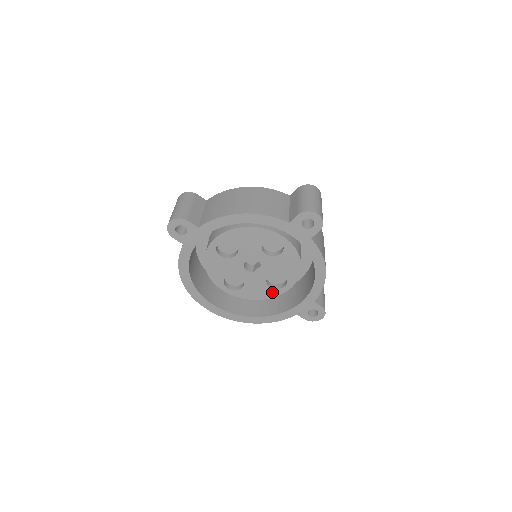
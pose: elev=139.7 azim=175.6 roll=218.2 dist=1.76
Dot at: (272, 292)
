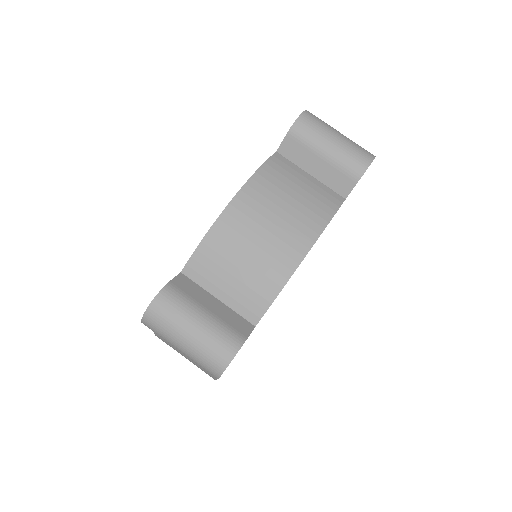
Dot at: occluded
